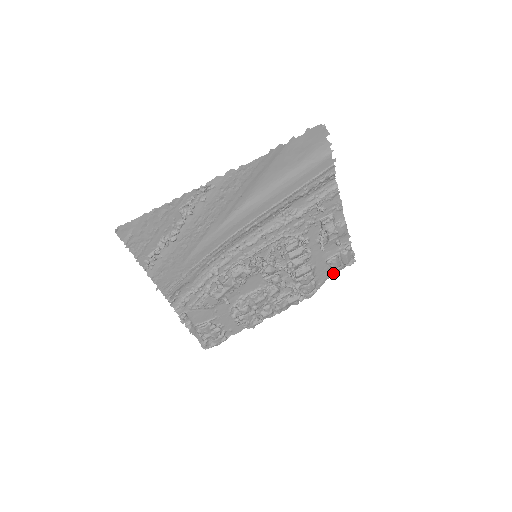
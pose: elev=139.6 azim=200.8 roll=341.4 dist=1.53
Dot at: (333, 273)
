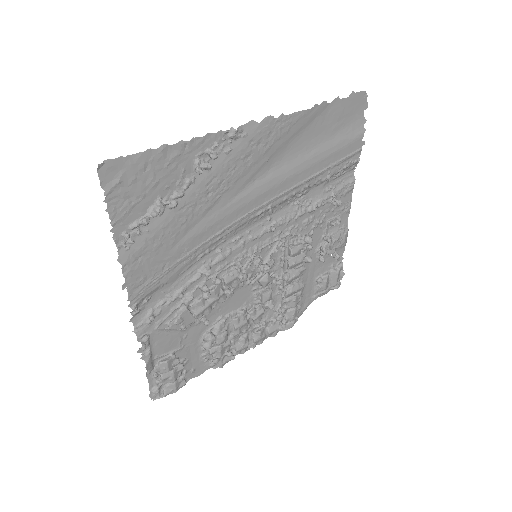
Dot at: (317, 297)
